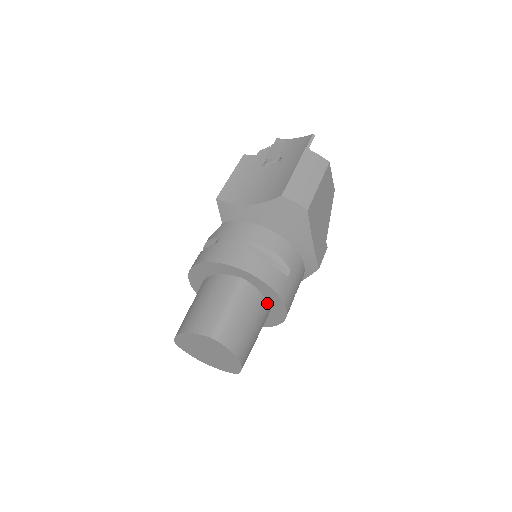
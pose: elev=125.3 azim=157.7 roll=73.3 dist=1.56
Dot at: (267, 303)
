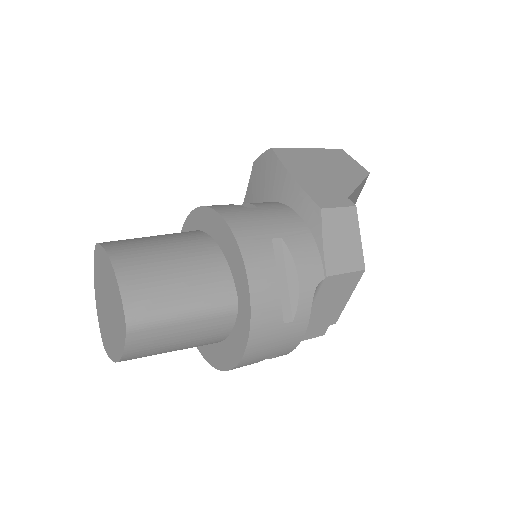
Dot at: (218, 247)
